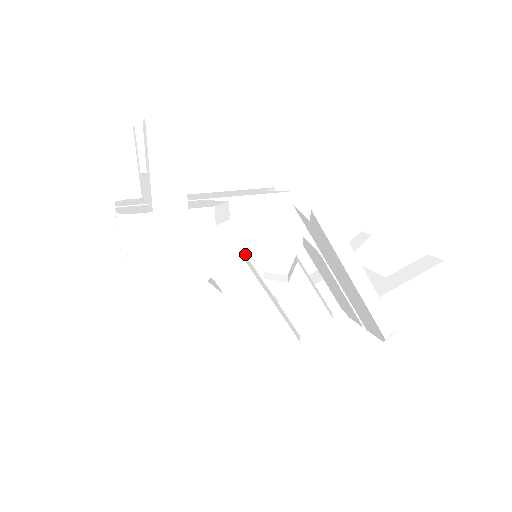
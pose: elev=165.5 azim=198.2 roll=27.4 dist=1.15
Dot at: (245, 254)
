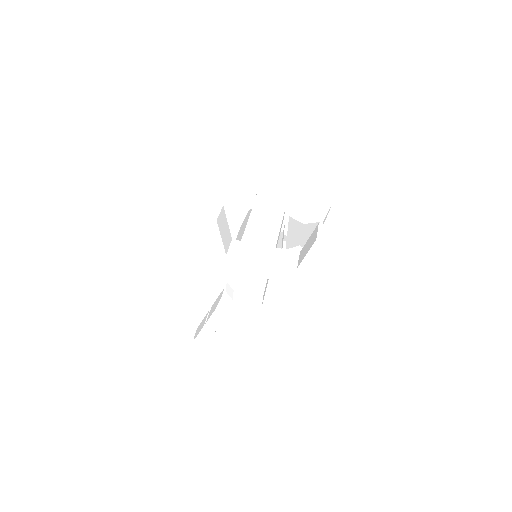
Dot at: occluded
